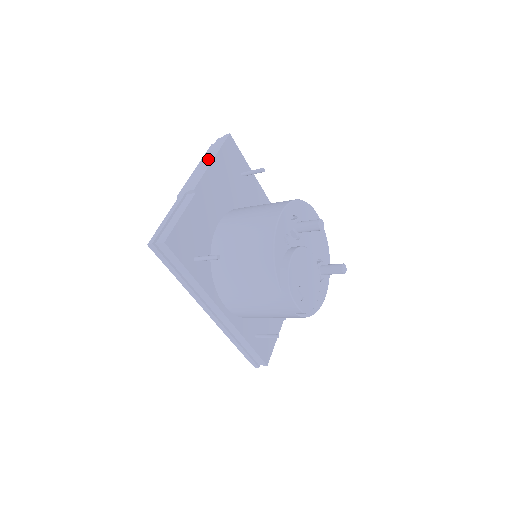
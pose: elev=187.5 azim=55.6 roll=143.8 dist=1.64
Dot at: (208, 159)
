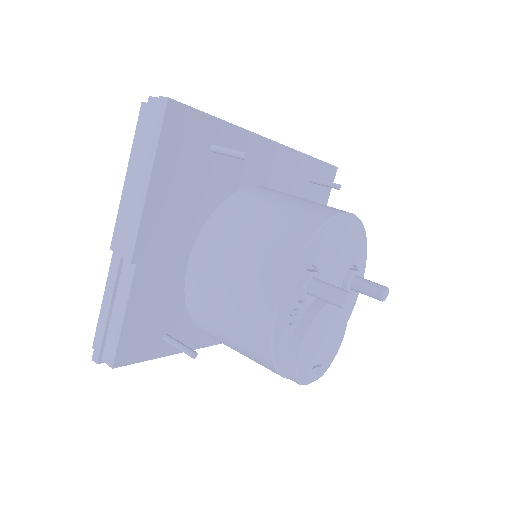
Dot at: (140, 175)
